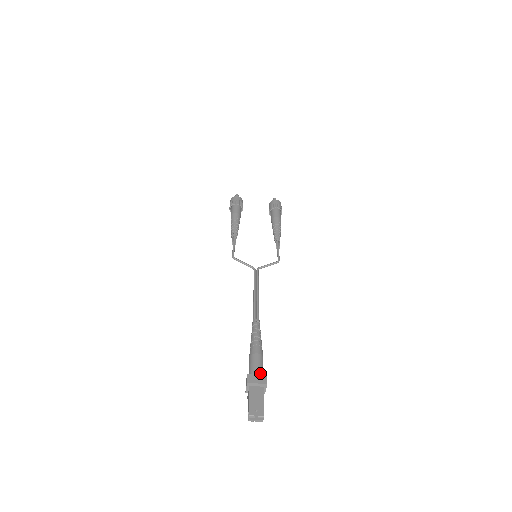
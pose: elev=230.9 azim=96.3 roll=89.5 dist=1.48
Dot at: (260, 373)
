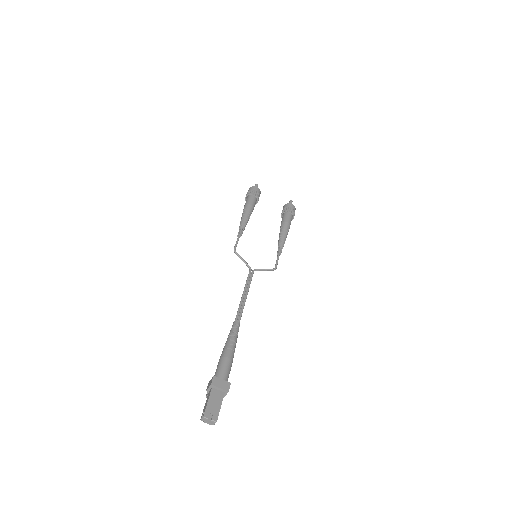
Dot at: (225, 378)
